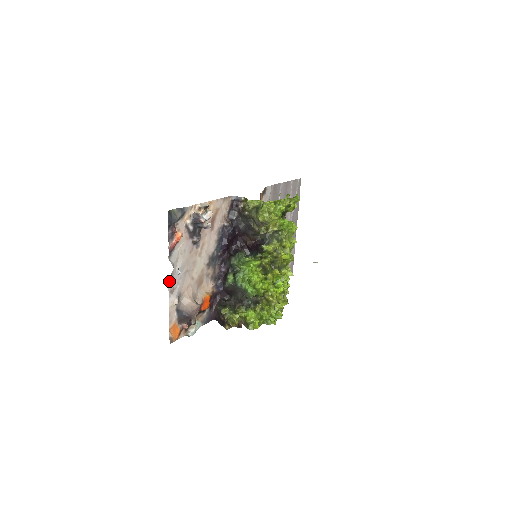
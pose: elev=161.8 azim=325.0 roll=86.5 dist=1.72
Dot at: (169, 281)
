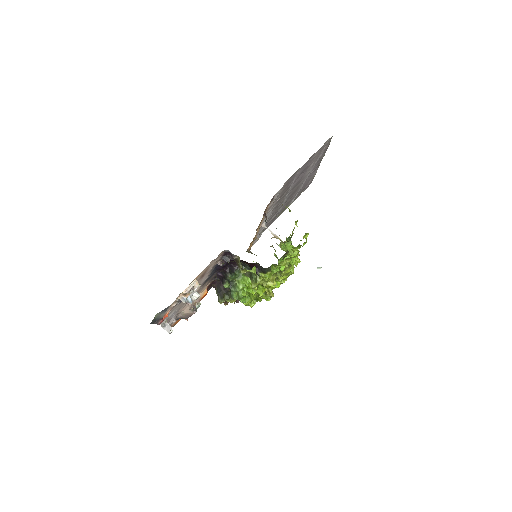
Dot at: occluded
